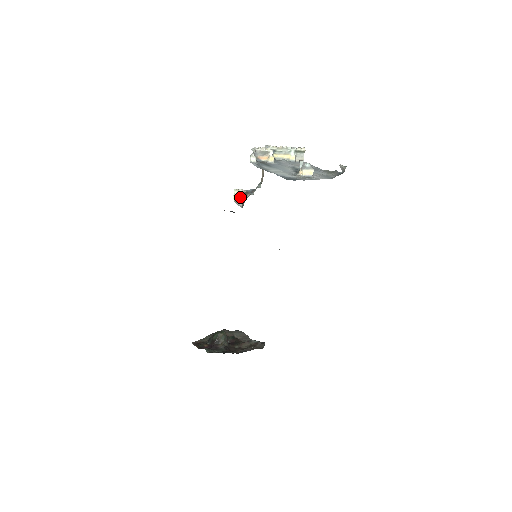
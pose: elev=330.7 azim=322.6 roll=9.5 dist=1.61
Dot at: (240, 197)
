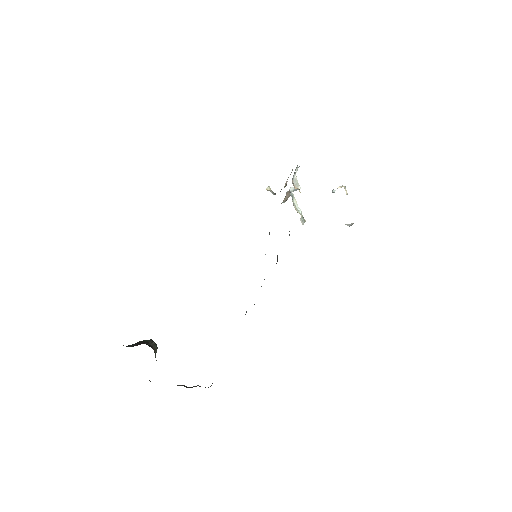
Dot at: occluded
